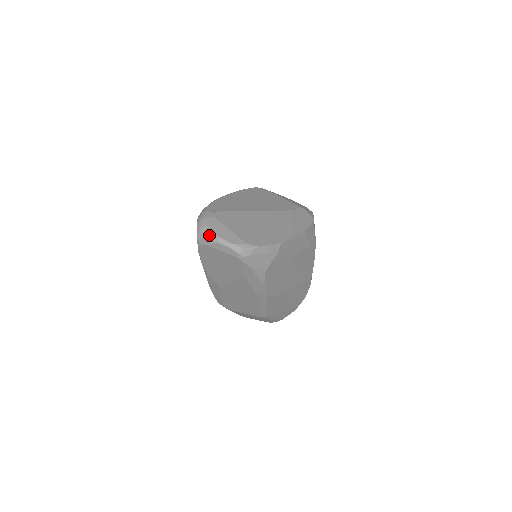
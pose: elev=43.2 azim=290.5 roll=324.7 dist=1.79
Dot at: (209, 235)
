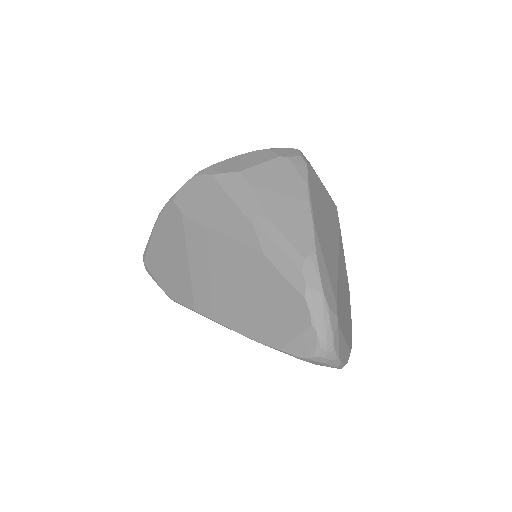
Dot at: (333, 362)
